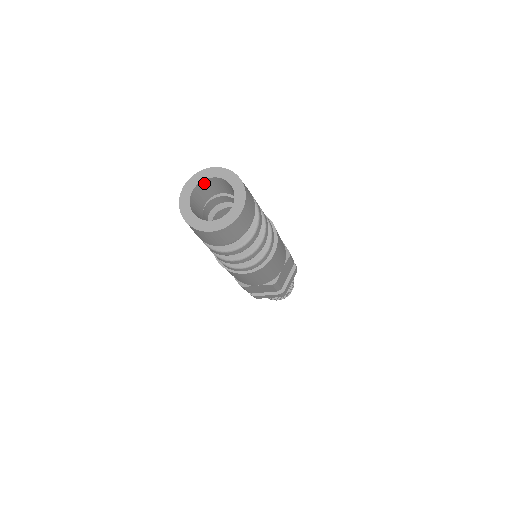
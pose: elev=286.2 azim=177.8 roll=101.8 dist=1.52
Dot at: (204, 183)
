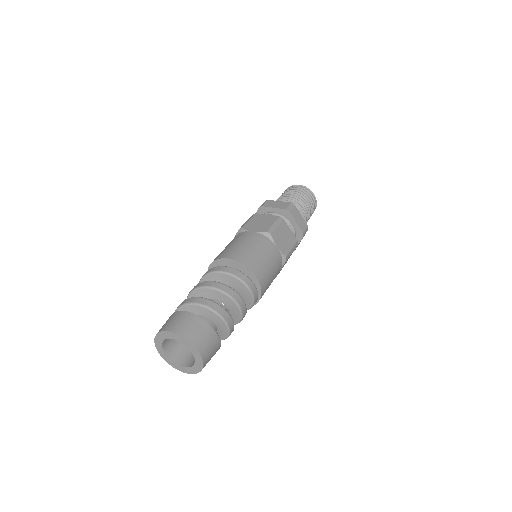
Dot at: (165, 344)
